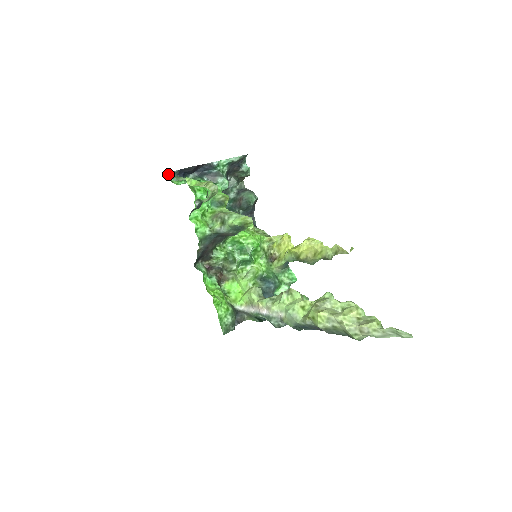
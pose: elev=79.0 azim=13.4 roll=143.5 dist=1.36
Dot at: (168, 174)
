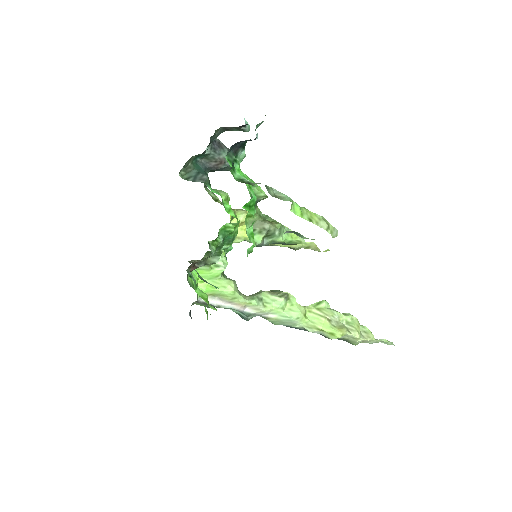
Dot at: occluded
